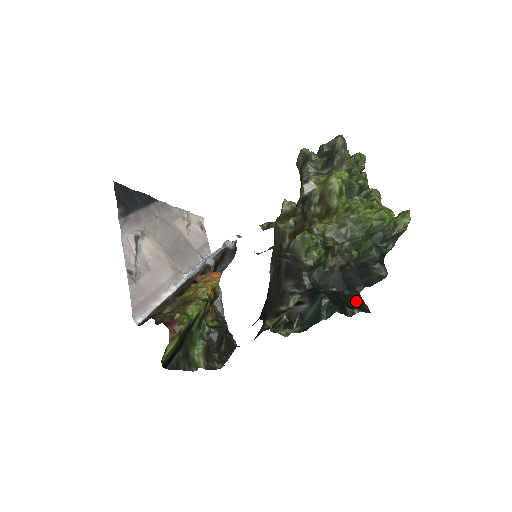
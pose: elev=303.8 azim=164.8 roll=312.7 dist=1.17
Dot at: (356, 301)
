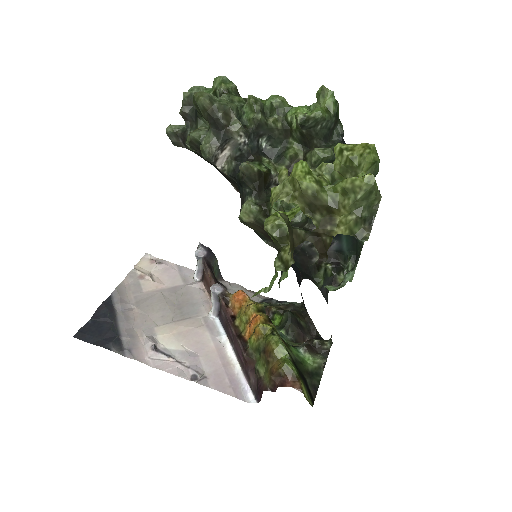
Dot at: occluded
